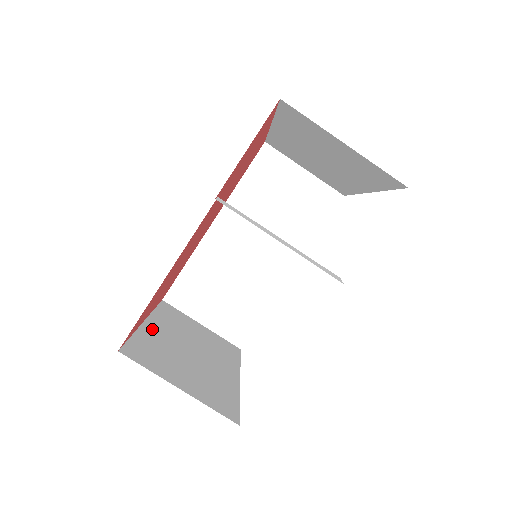
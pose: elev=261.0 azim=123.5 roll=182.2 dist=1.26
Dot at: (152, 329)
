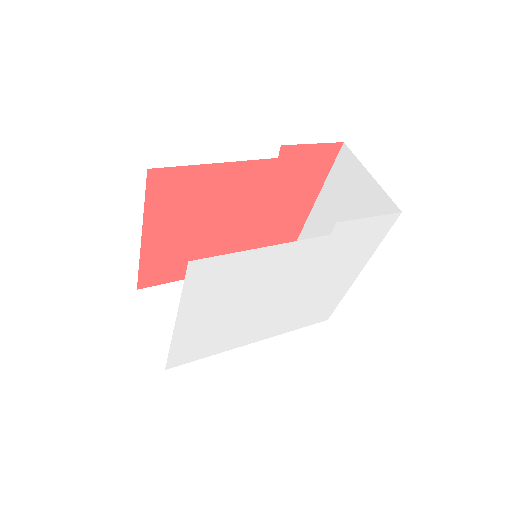
Dot at: occluded
